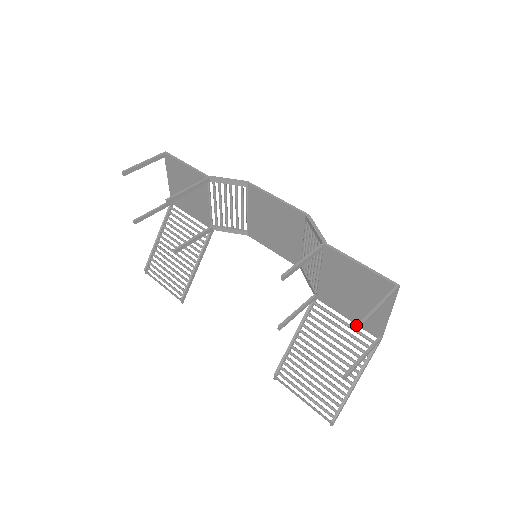
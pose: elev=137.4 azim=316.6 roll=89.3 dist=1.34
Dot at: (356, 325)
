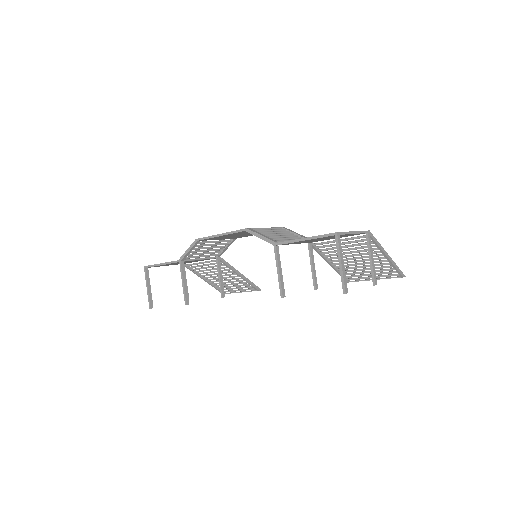
Dot at: occluded
